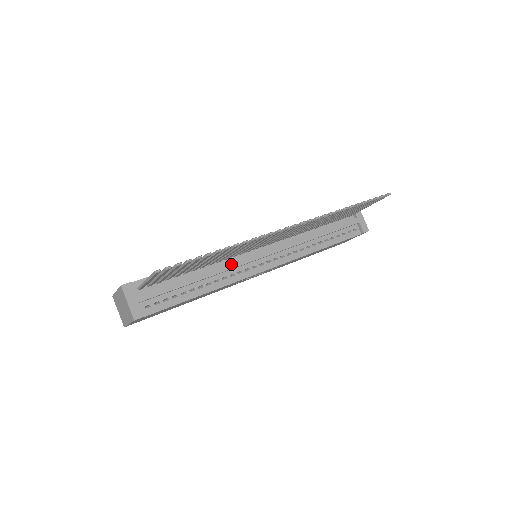
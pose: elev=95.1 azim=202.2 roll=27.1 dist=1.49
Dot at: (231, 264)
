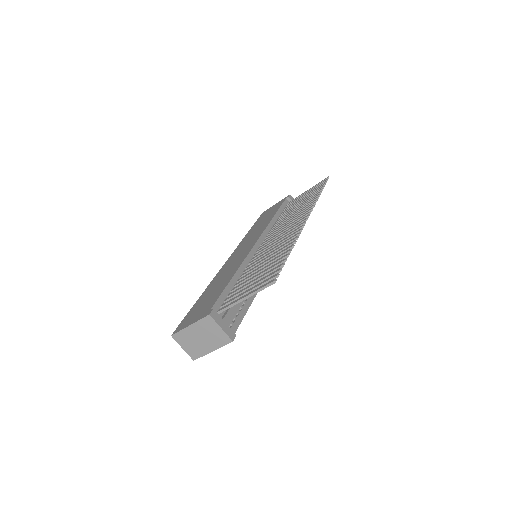
Dot at: occluded
